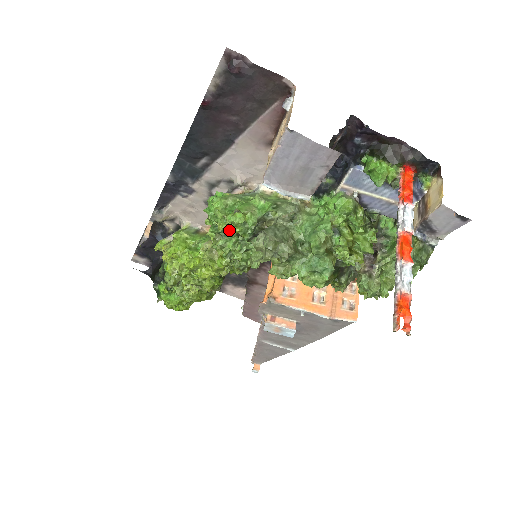
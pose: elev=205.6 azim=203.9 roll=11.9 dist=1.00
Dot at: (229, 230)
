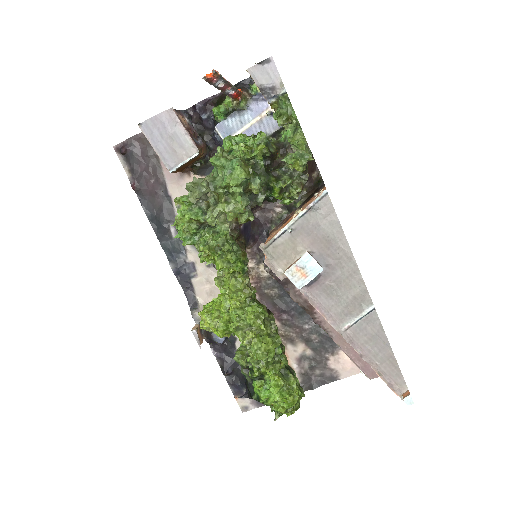
Dot at: (184, 222)
